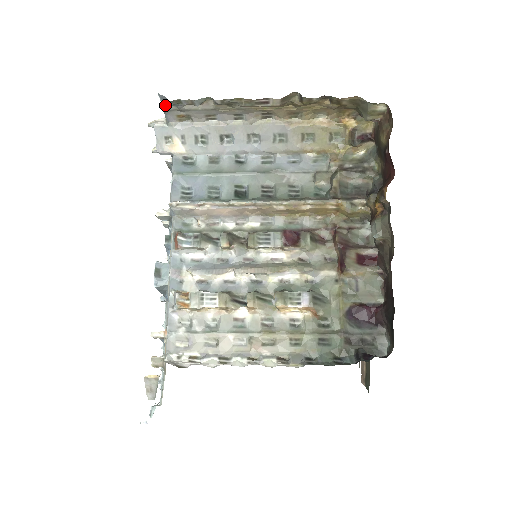
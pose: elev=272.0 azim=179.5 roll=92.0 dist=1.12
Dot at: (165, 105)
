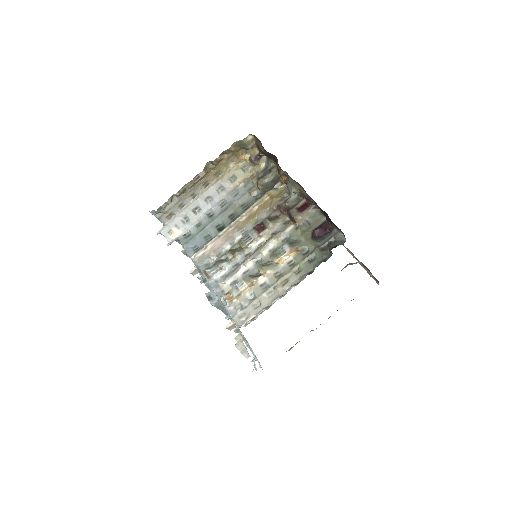
Dot at: (156, 216)
